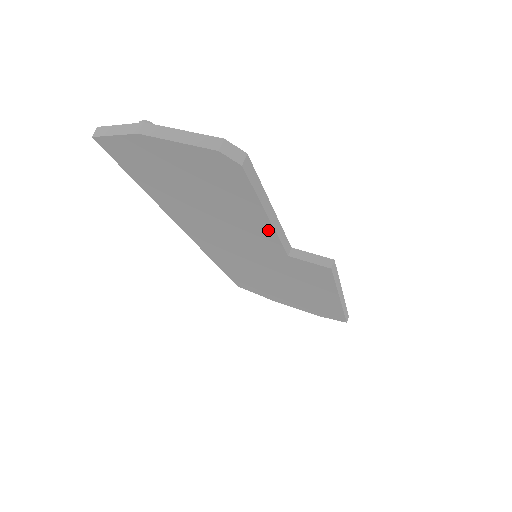
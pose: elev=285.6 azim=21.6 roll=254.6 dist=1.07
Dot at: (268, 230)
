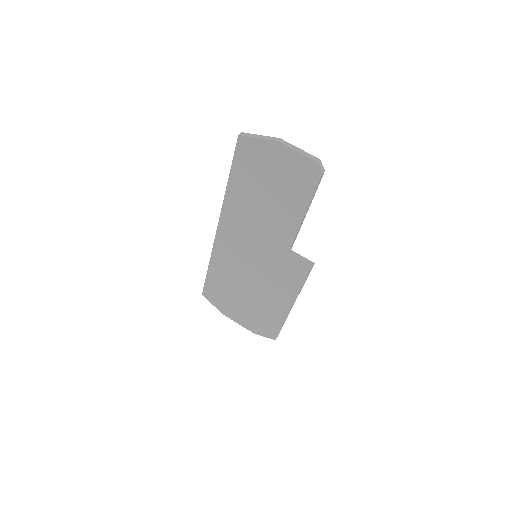
Dot at: (295, 226)
